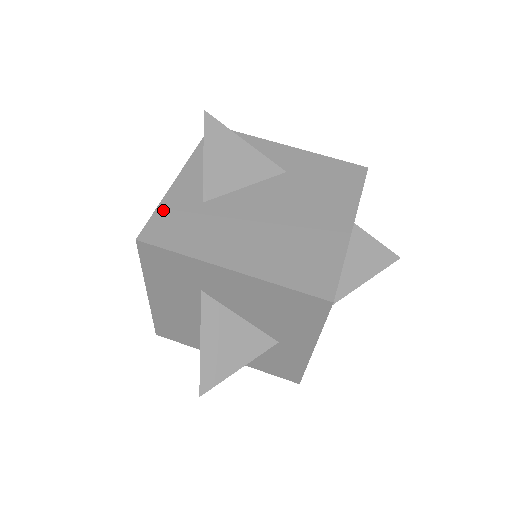
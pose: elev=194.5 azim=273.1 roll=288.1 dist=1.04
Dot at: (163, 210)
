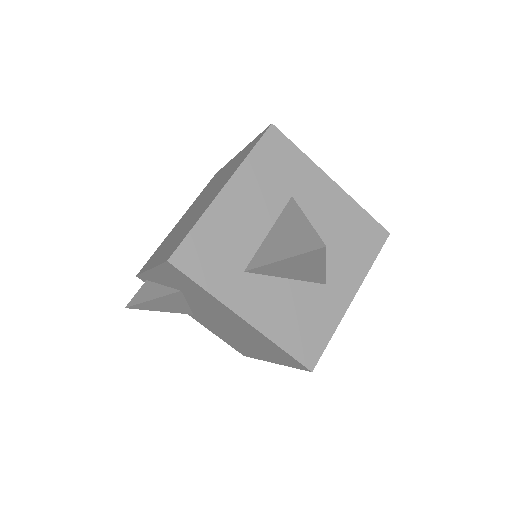
Dot at: occluded
